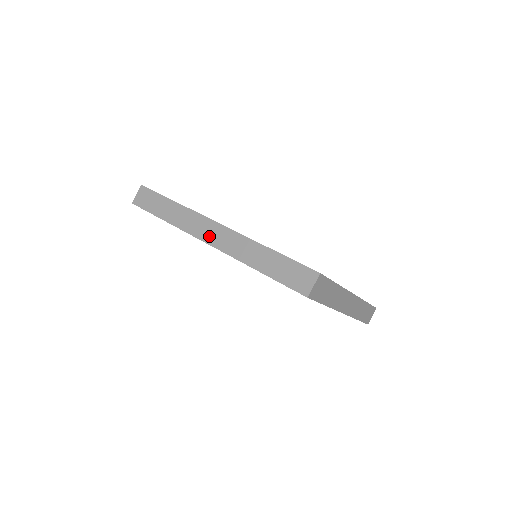
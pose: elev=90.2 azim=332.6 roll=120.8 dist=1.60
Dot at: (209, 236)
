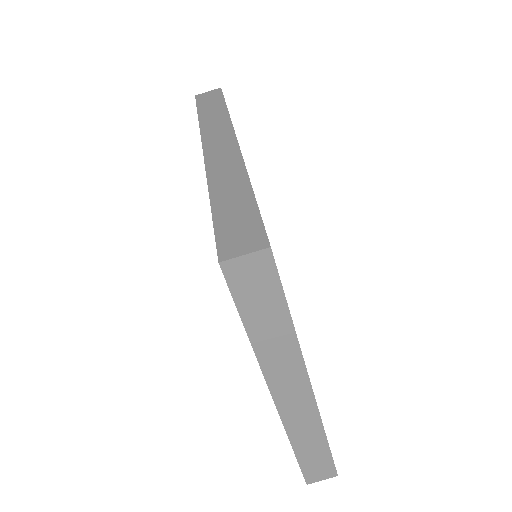
Dot at: (214, 146)
